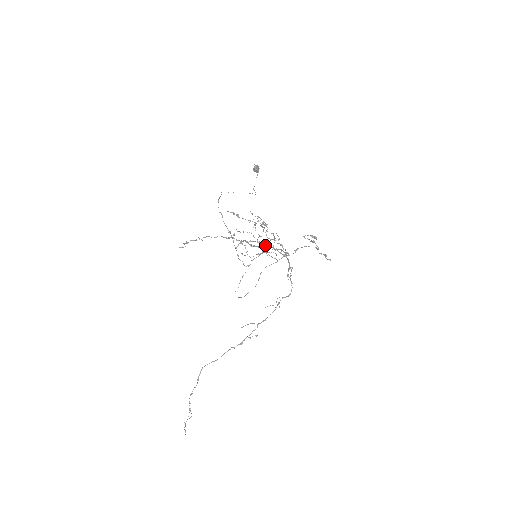
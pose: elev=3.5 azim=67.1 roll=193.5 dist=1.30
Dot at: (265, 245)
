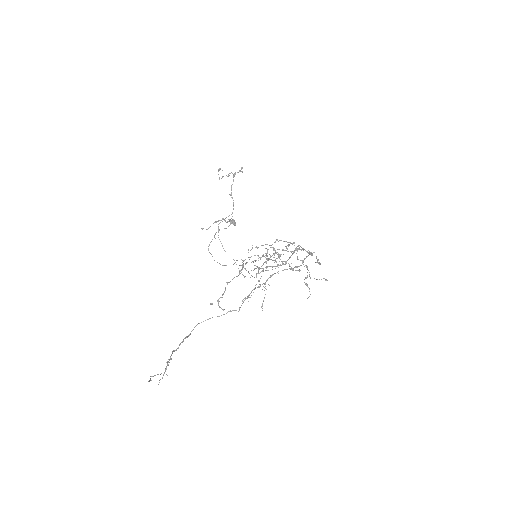
Dot at: occluded
